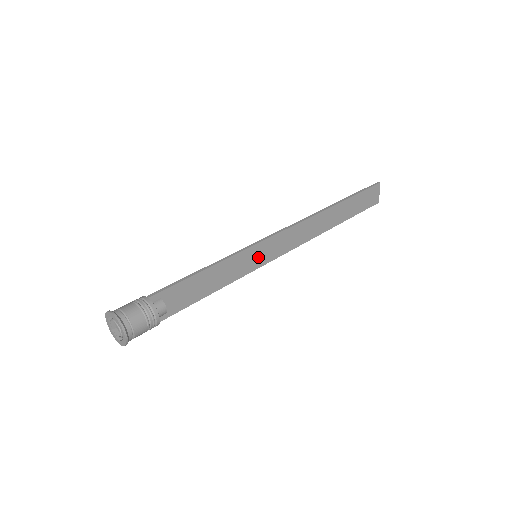
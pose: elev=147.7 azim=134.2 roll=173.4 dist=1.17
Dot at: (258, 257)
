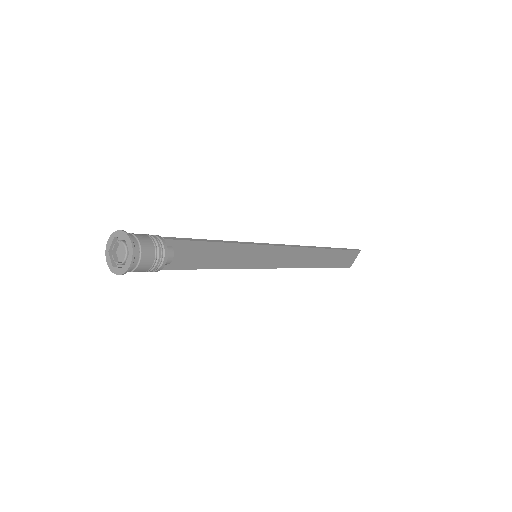
Dot at: (257, 258)
